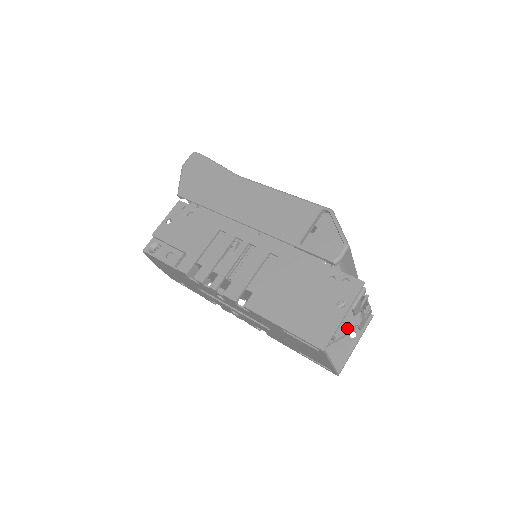
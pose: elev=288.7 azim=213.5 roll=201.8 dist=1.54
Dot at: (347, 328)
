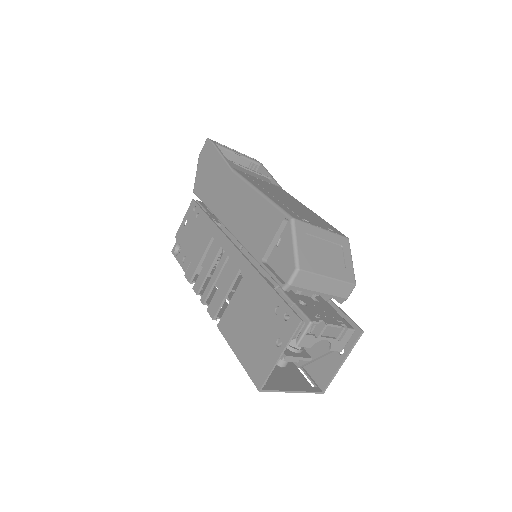
Dot at: occluded
